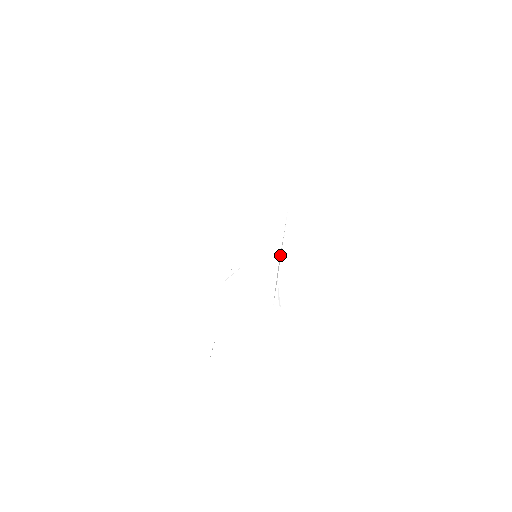
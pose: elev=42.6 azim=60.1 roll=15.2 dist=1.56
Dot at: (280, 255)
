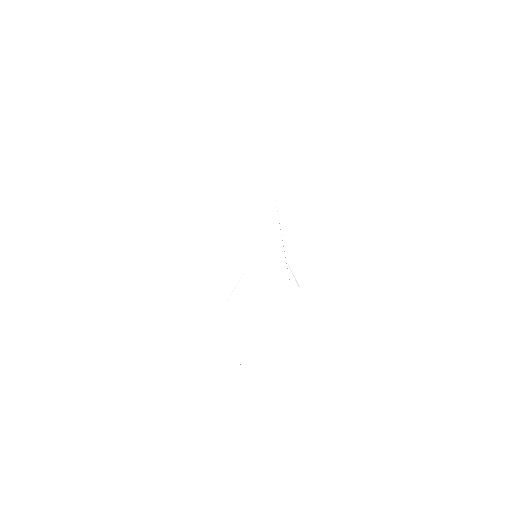
Dot at: occluded
